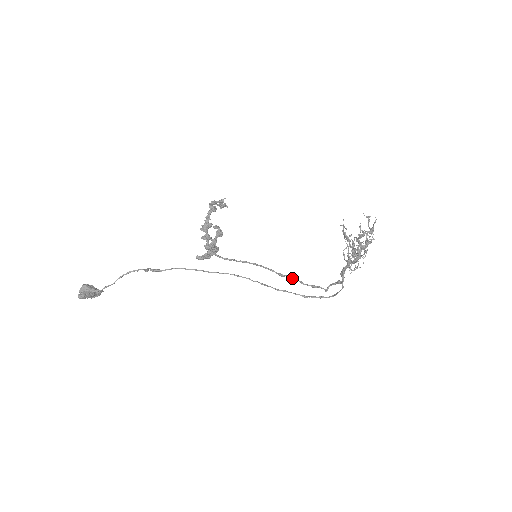
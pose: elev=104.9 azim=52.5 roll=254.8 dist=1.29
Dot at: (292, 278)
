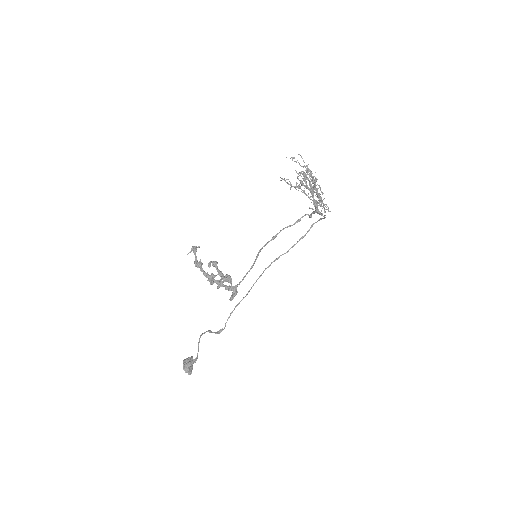
Dot at: occluded
